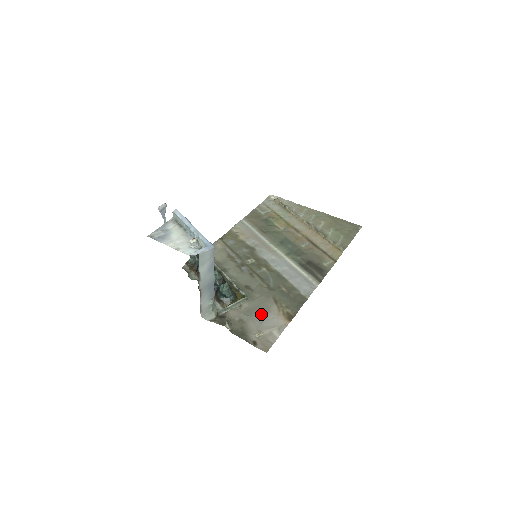
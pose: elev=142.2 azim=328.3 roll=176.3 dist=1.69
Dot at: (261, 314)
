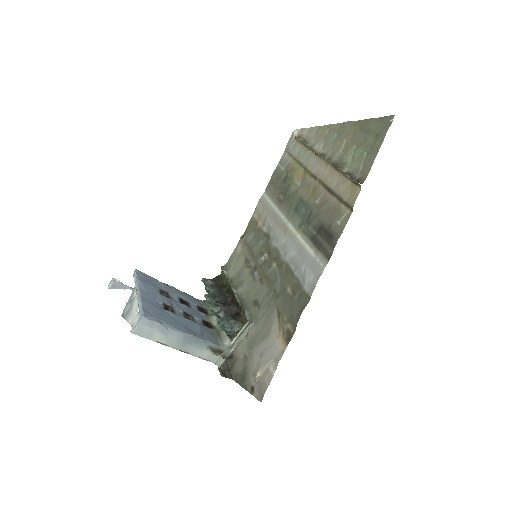
Dot at: (261, 342)
